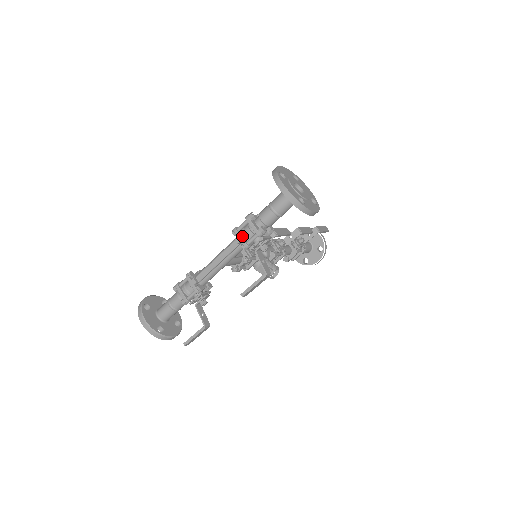
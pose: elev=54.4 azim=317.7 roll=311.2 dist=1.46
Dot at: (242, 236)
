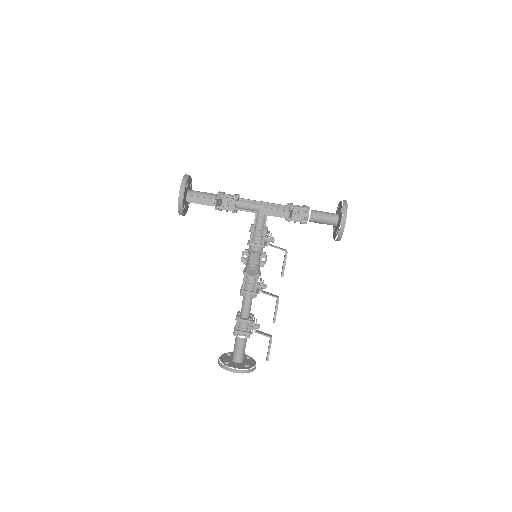
Dot at: (293, 205)
